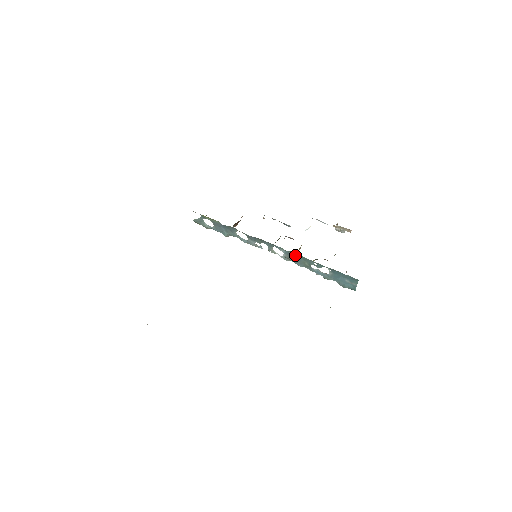
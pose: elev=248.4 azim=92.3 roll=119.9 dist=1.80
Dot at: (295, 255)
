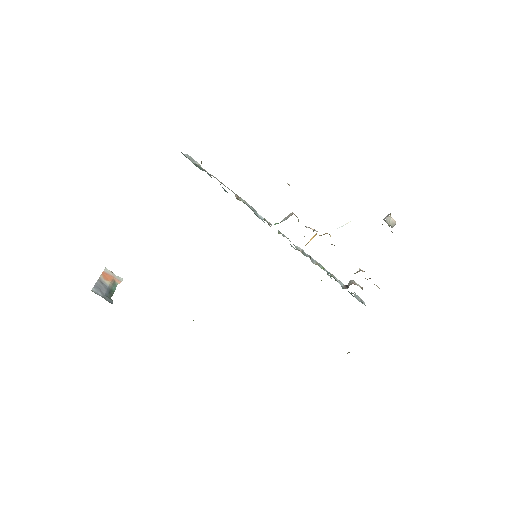
Dot at: occluded
